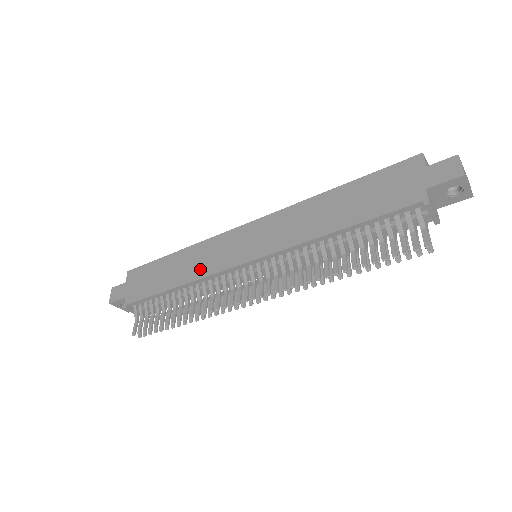
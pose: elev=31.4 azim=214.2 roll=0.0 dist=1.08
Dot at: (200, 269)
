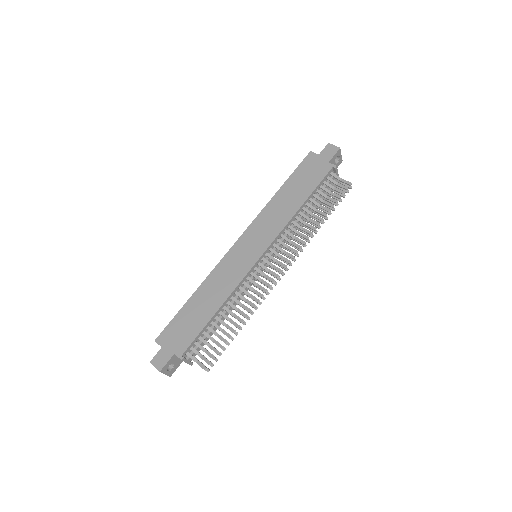
Dot at: (228, 286)
